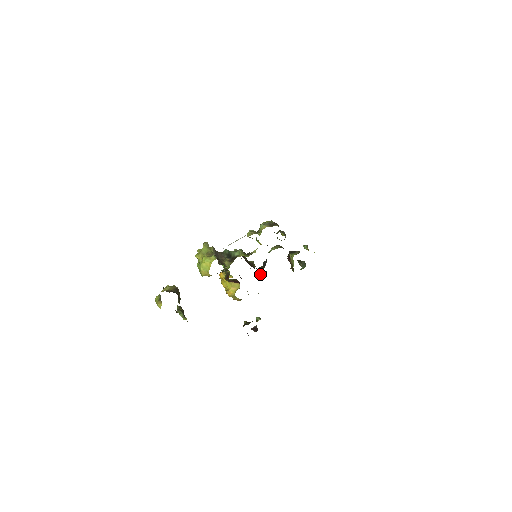
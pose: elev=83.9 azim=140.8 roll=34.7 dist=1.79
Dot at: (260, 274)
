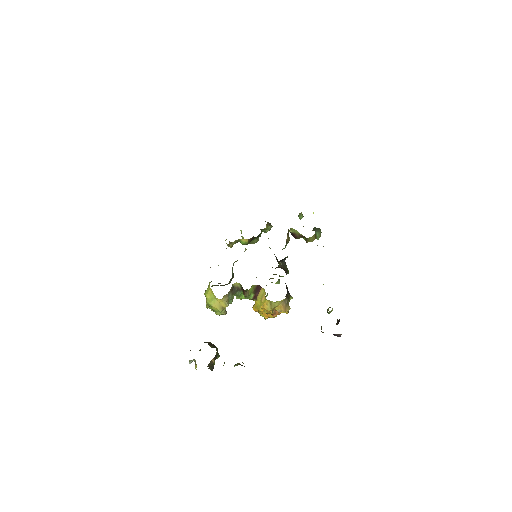
Dot at: occluded
